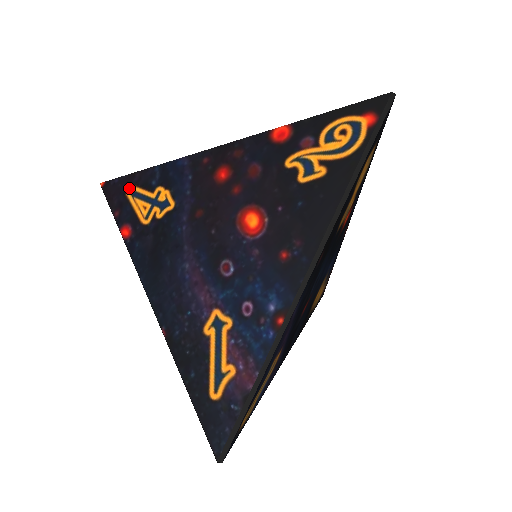
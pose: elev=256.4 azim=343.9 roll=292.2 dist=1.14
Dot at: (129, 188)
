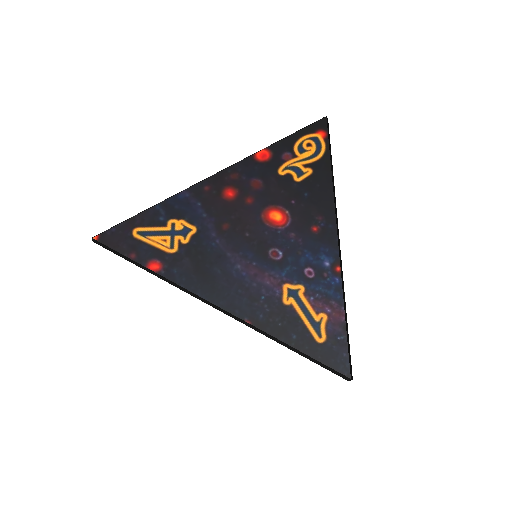
Dot at: (135, 231)
